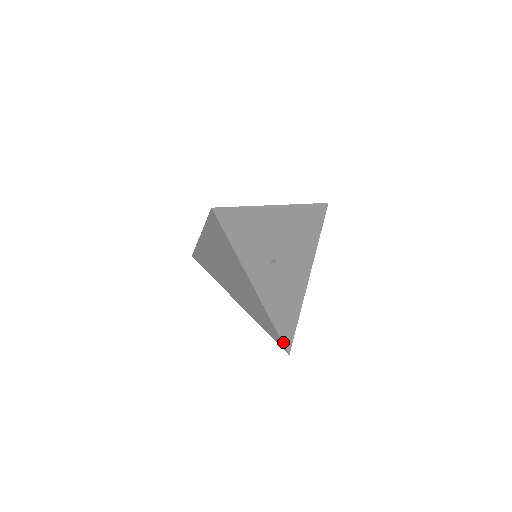
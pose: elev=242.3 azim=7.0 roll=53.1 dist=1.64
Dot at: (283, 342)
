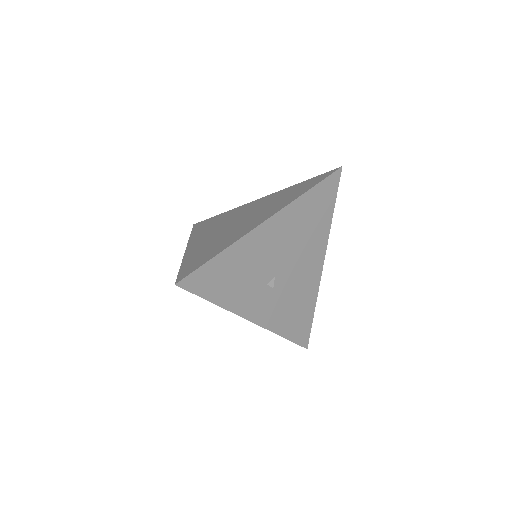
Dot at: (298, 343)
